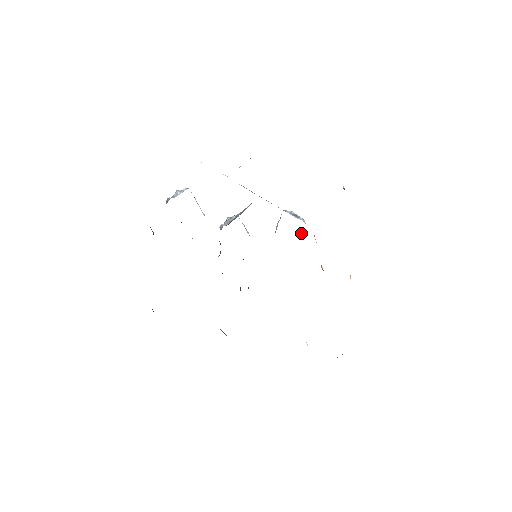
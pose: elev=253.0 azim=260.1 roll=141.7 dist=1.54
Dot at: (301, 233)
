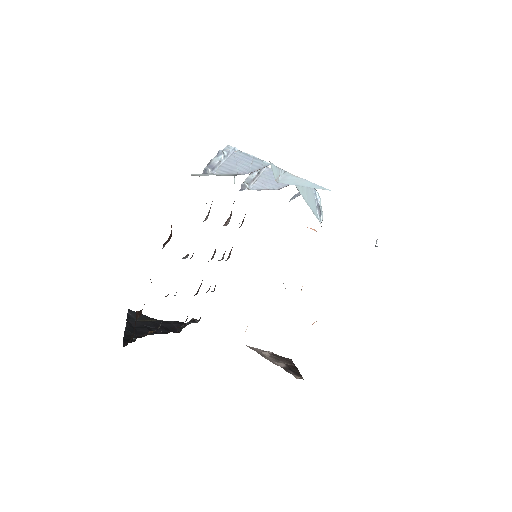
Dot at: (311, 228)
